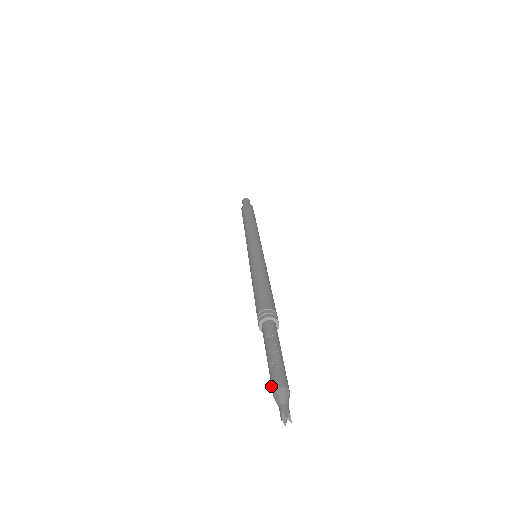
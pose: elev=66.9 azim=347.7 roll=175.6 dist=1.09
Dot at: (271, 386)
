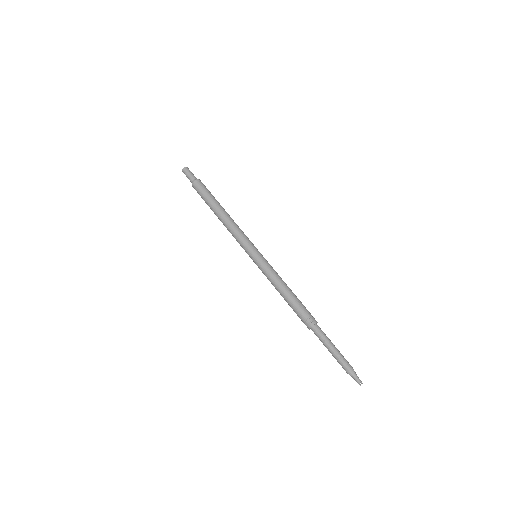
Dot at: (343, 368)
